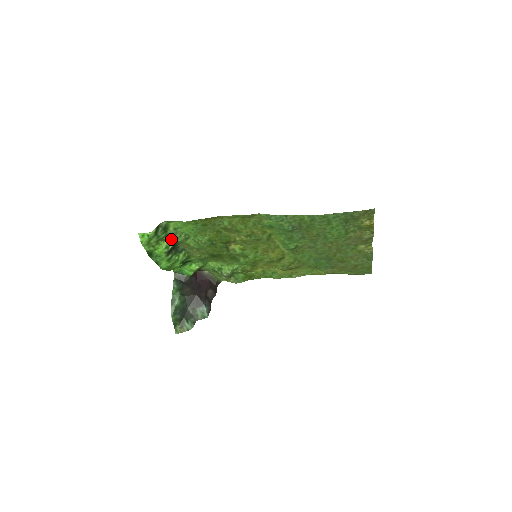
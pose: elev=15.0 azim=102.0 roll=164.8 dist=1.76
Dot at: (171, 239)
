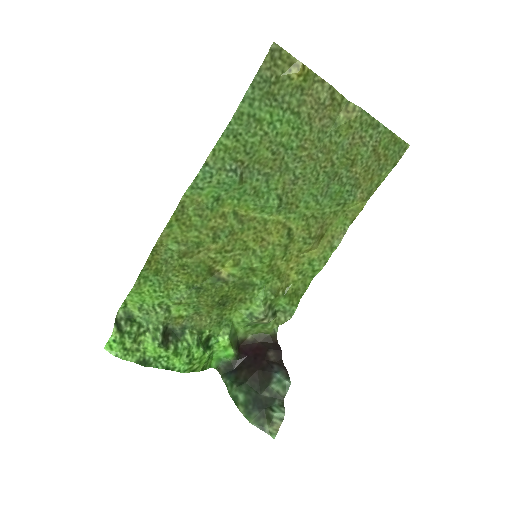
Dot at: (151, 326)
